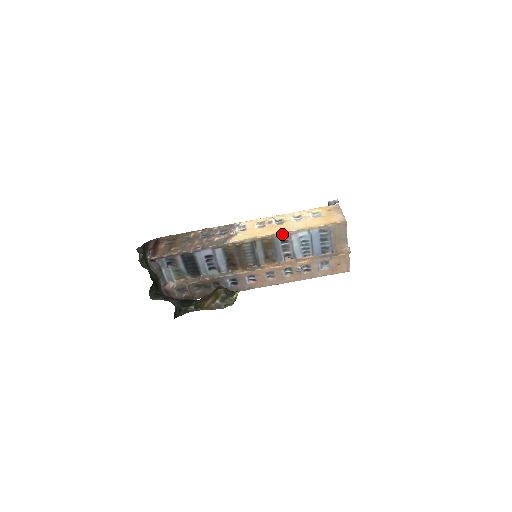
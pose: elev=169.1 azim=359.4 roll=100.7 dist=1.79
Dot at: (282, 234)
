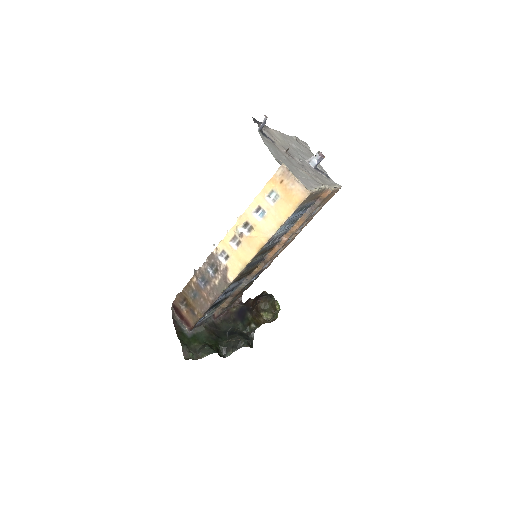
Dot at: (264, 245)
